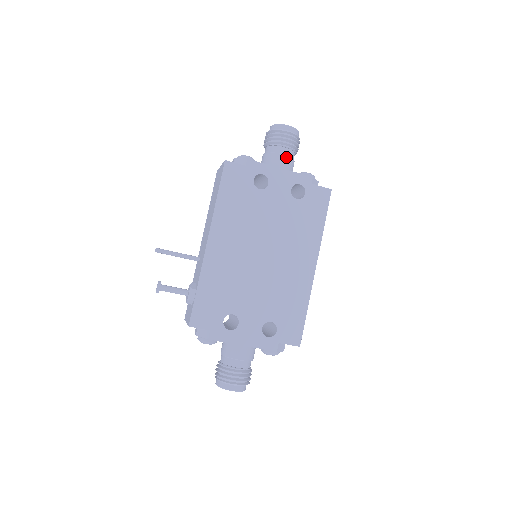
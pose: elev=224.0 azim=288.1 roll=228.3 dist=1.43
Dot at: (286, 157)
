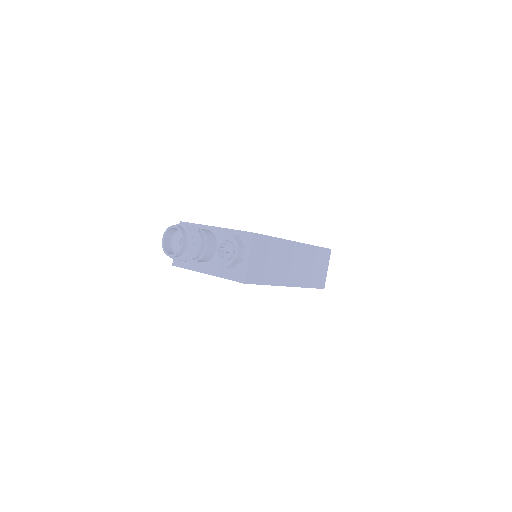
Dot at: occluded
